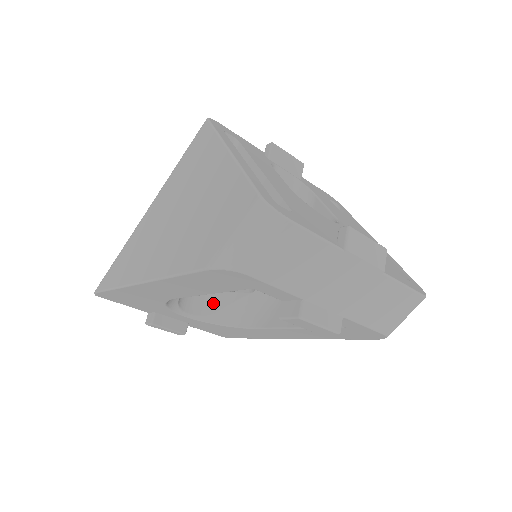
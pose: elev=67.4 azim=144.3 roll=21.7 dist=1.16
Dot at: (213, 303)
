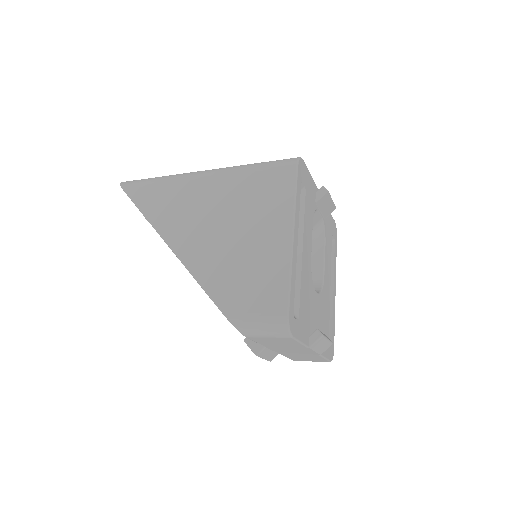
Dot at: occluded
